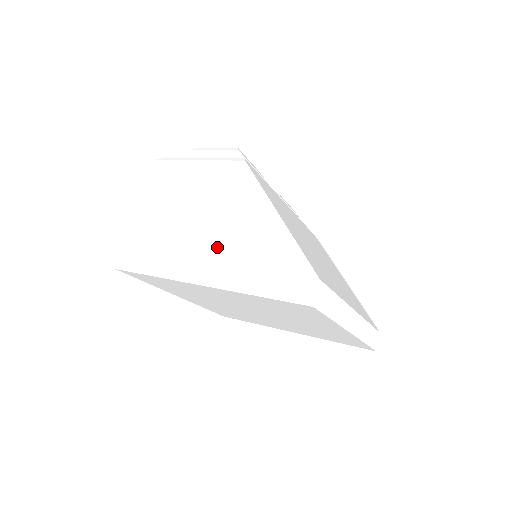
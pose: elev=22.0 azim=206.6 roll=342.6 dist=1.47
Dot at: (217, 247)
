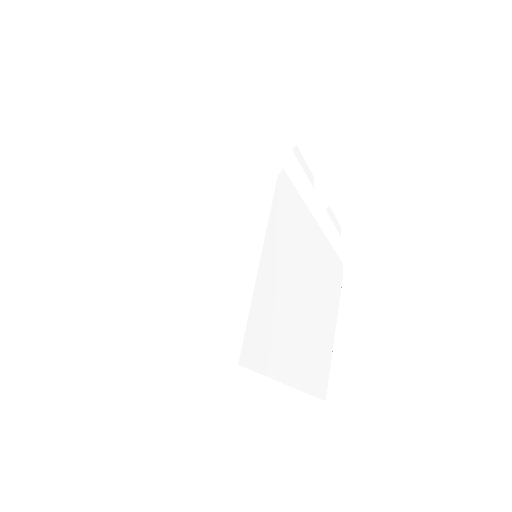
Dot at: (190, 246)
